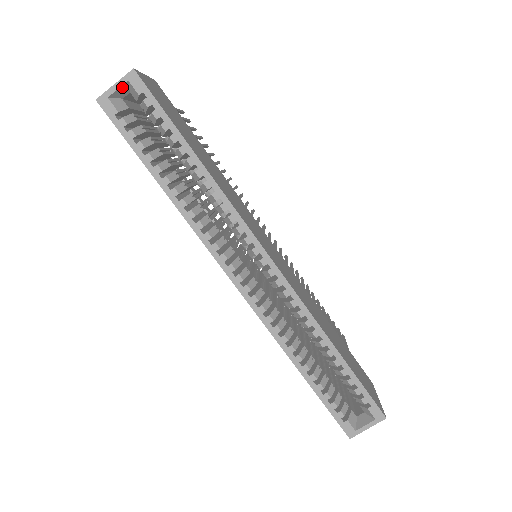
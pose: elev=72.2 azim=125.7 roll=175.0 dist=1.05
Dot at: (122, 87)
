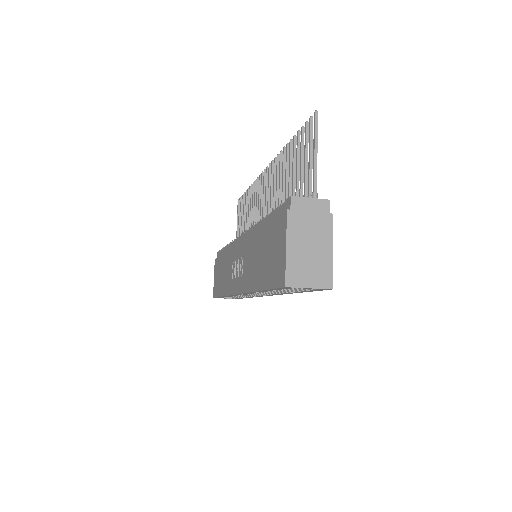
Dot at: (311, 286)
